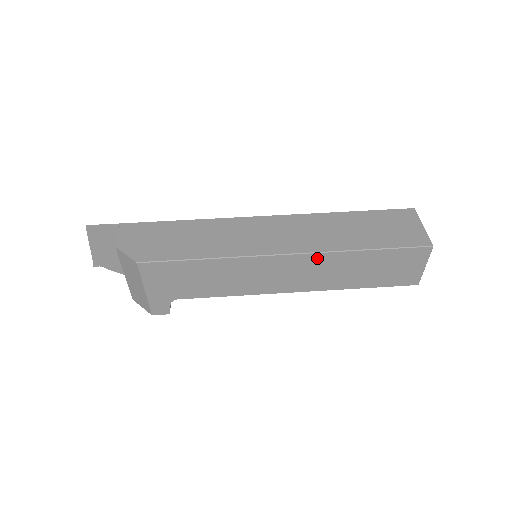
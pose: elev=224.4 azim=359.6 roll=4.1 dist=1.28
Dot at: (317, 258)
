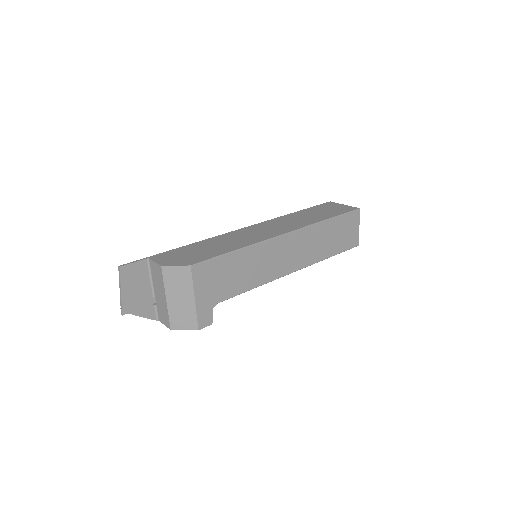
Dot at: (304, 233)
